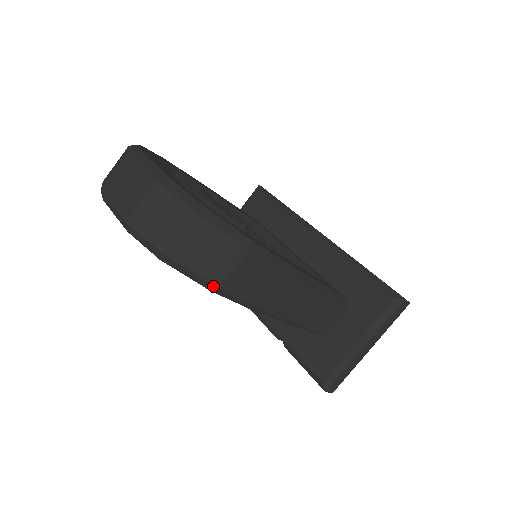
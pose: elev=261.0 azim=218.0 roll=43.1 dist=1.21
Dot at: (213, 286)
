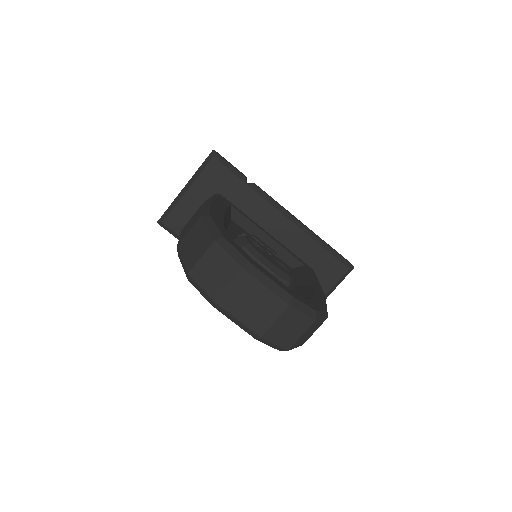
Dot at: (301, 345)
